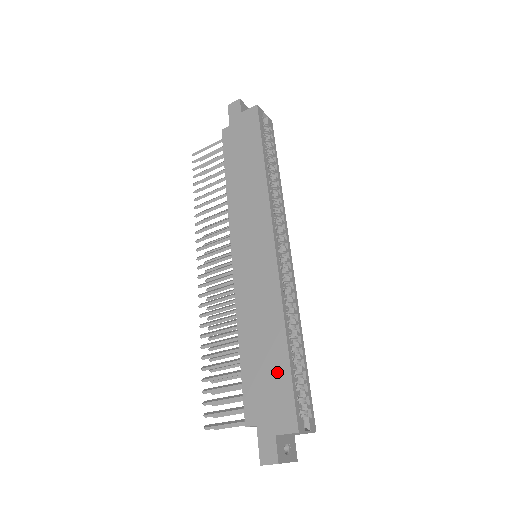
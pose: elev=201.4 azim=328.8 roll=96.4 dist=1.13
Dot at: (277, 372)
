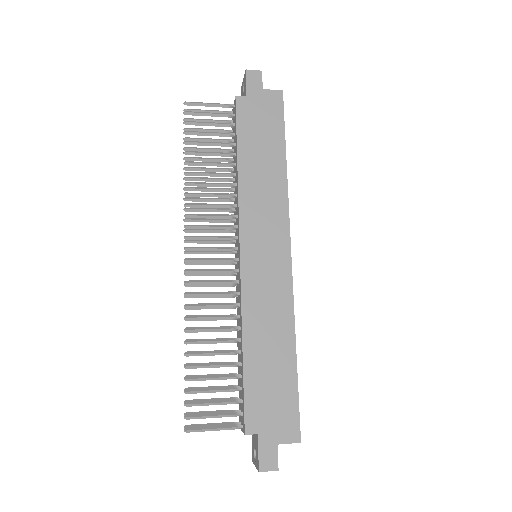
Dot at: (284, 385)
